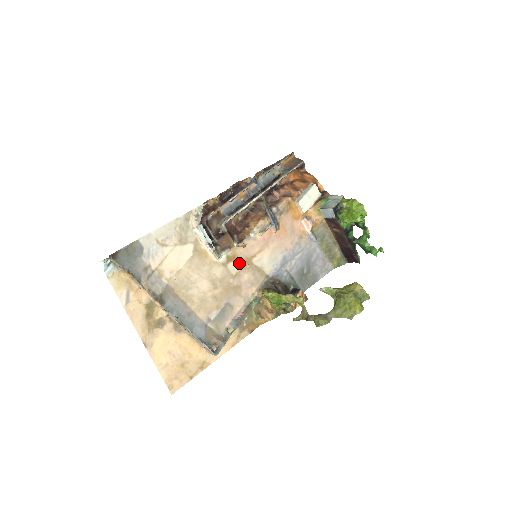
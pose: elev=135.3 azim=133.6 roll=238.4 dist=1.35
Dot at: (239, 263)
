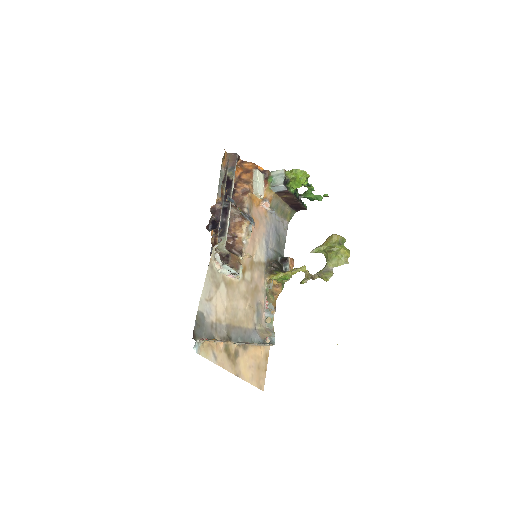
Dot at: (249, 269)
